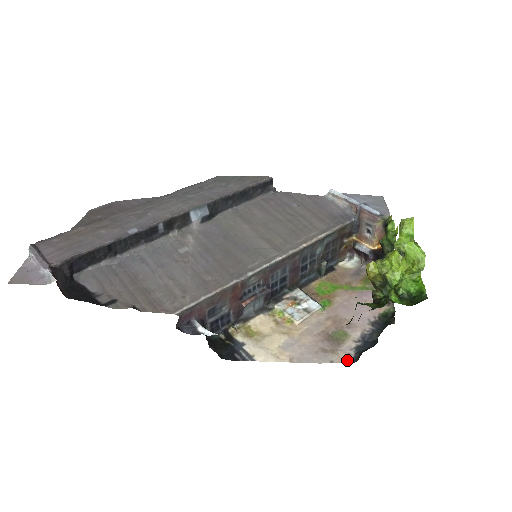
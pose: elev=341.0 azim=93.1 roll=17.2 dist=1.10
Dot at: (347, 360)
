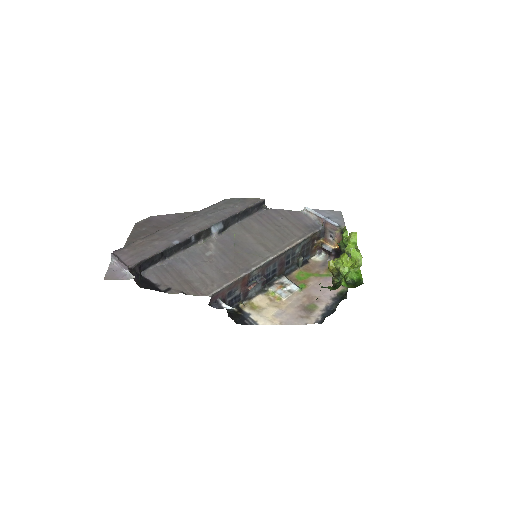
Dot at: (316, 322)
